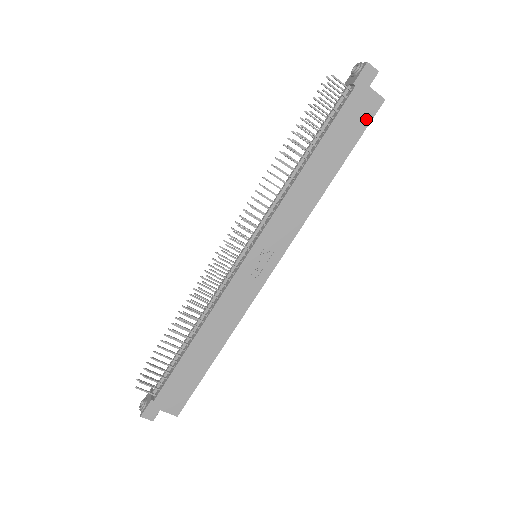
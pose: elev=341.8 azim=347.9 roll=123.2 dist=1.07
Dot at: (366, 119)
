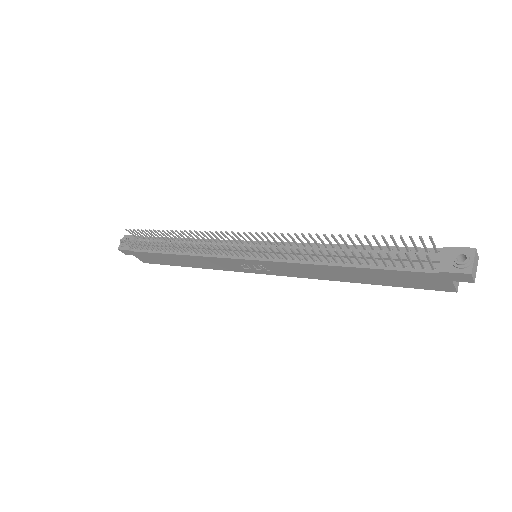
Dot at: (424, 286)
